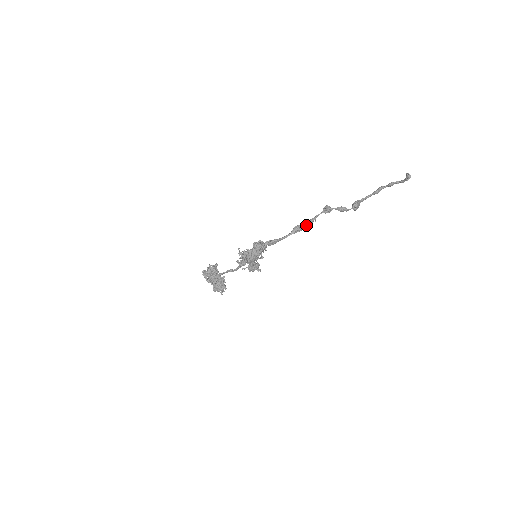
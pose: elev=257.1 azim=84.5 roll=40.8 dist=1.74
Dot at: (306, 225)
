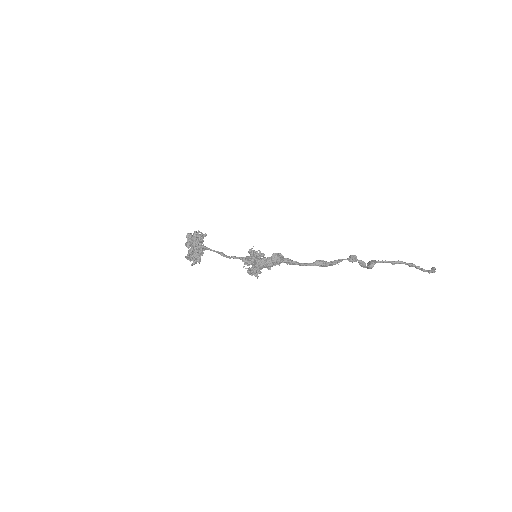
Dot at: (330, 264)
